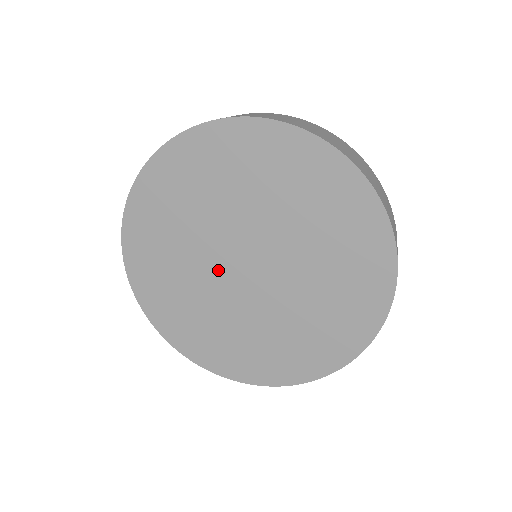
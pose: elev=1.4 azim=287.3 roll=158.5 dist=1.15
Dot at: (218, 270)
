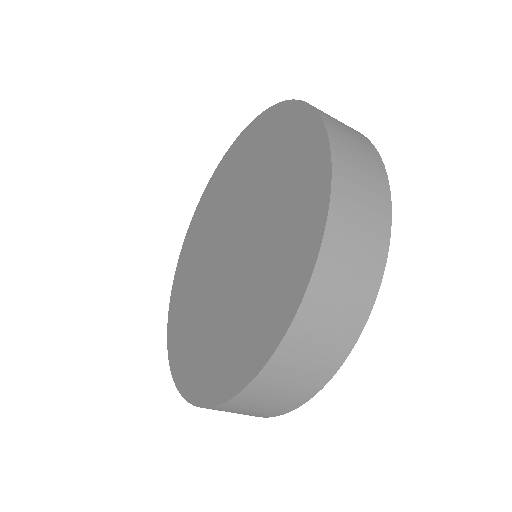
Dot at: (214, 274)
